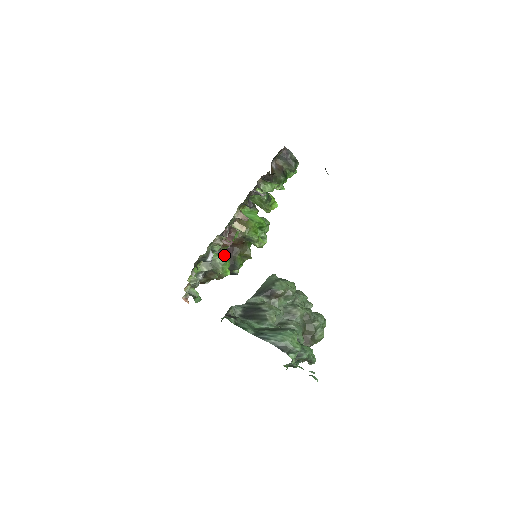
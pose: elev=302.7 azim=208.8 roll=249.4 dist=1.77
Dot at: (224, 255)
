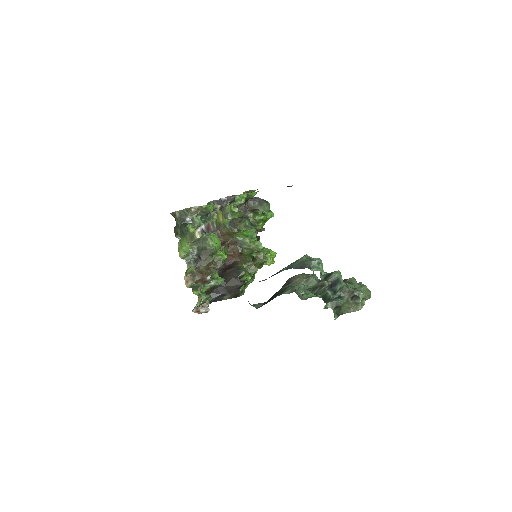
Dot at: (226, 270)
